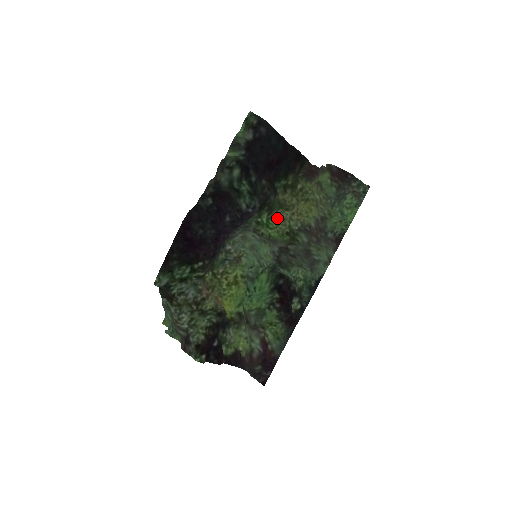
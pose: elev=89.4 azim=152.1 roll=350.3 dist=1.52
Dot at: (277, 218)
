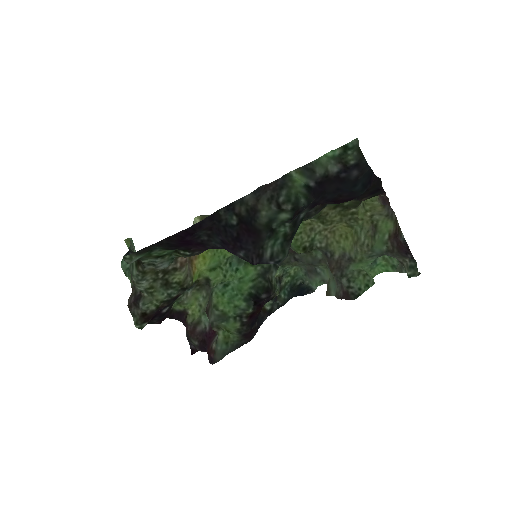
Dot at: (306, 223)
